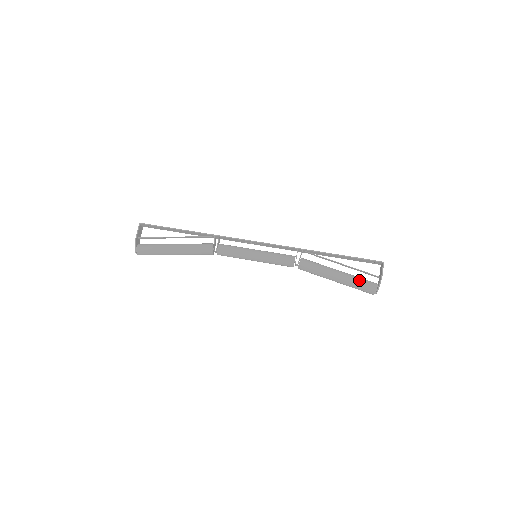
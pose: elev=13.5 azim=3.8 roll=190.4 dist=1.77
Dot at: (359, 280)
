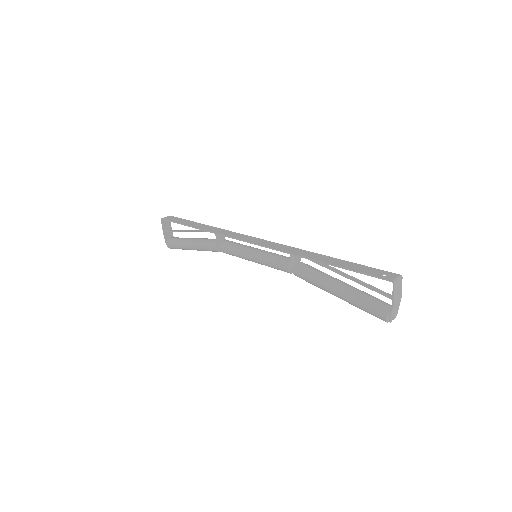
Dot at: (363, 303)
